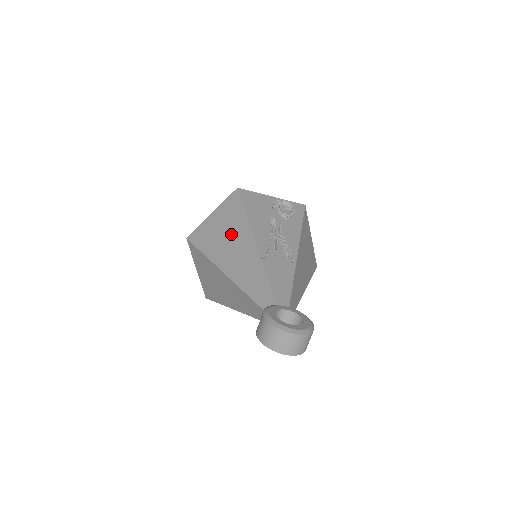
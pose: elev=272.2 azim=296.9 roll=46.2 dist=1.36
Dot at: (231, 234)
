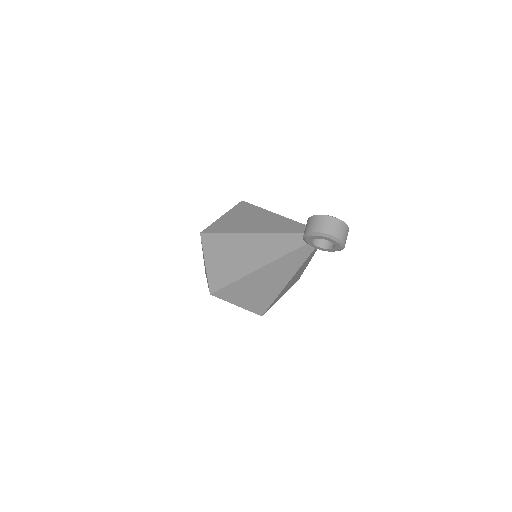
Dot at: (248, 217)
